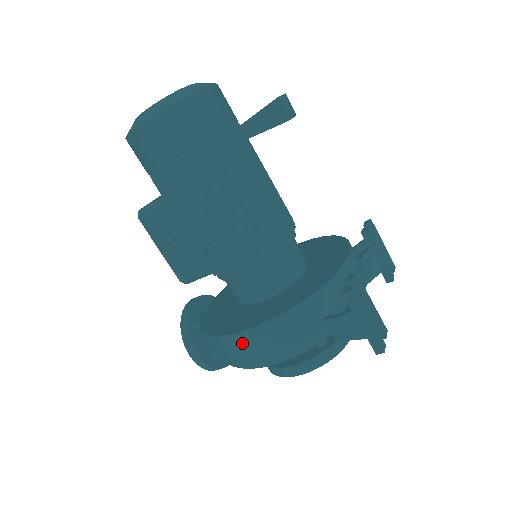
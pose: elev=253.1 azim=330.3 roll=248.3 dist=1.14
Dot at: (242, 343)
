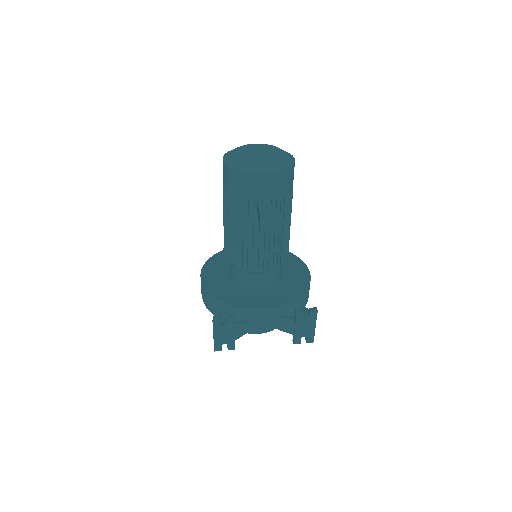
Dot at: occluded
